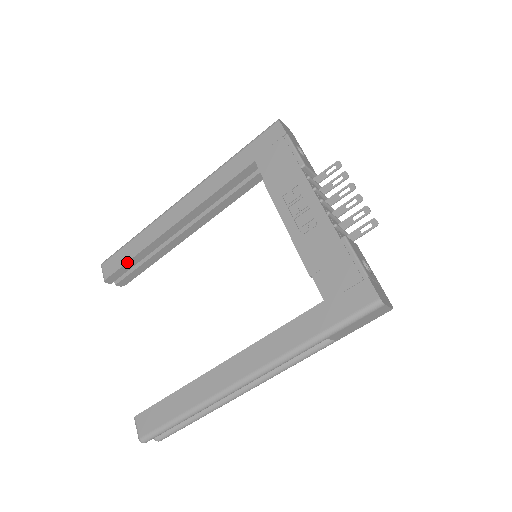
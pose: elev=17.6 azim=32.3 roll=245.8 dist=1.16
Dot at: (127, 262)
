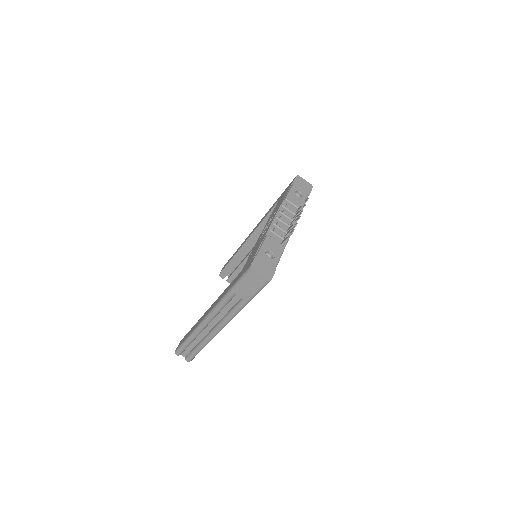
Dot at: (228, 264)
